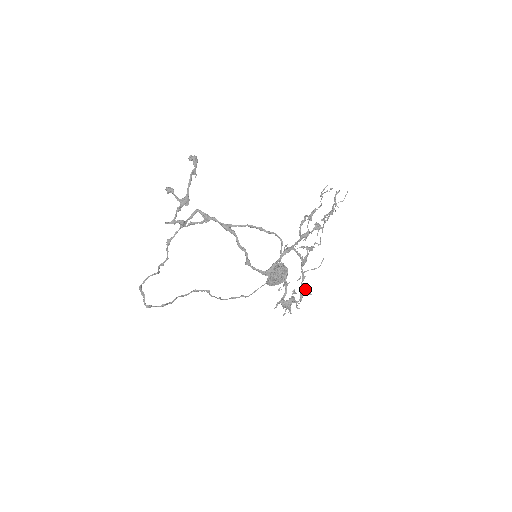
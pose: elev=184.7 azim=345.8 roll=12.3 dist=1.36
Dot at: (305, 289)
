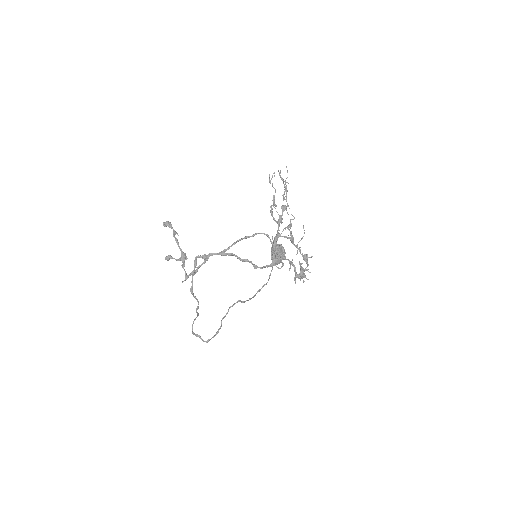
Dot at: (306, 256)
